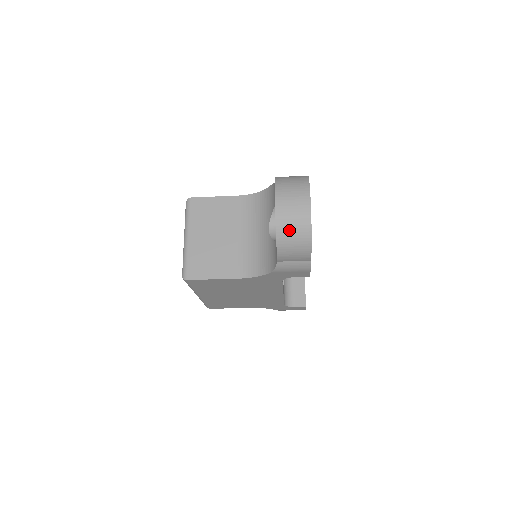
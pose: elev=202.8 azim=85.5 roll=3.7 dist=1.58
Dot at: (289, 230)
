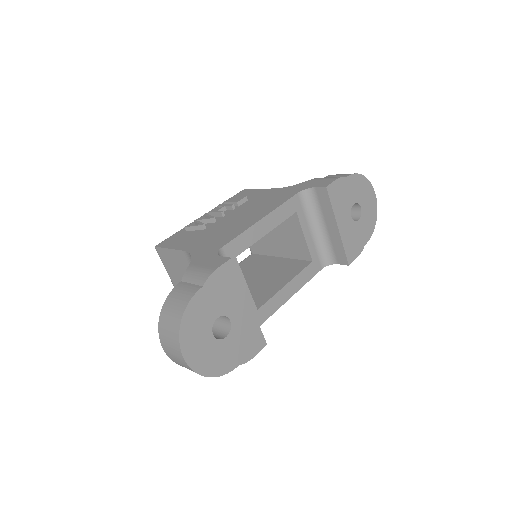
Dot at: occluded
